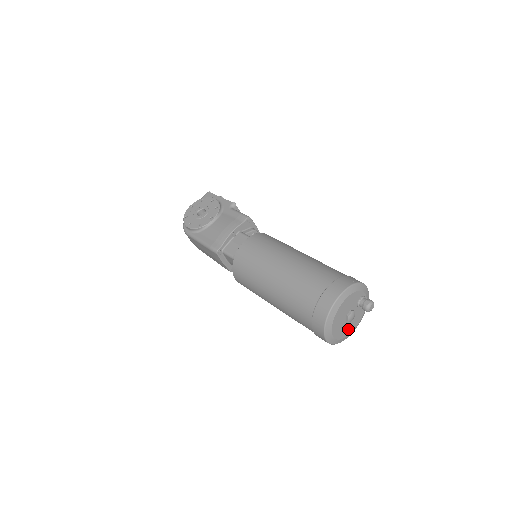
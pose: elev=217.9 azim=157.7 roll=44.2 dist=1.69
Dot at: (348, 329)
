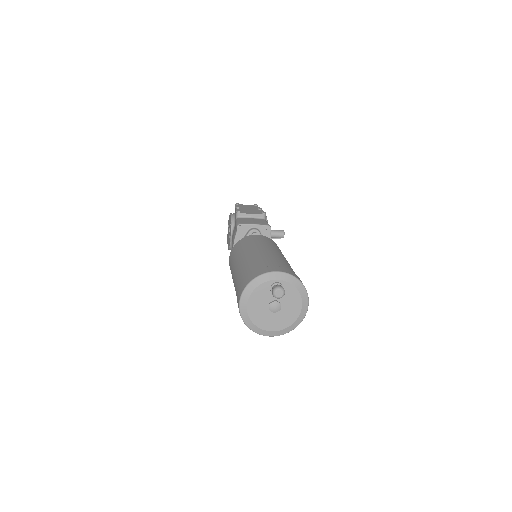
Dot at: (290, 314)
